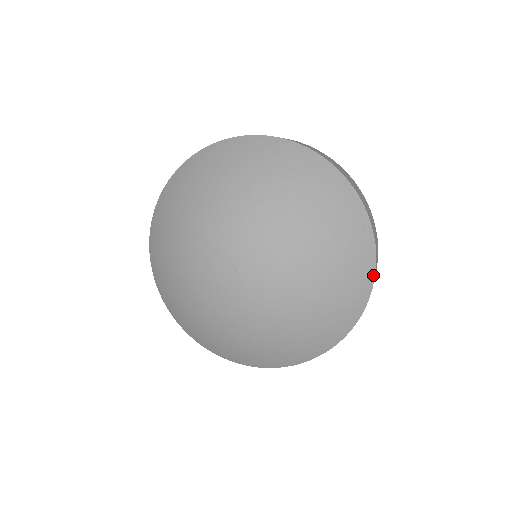
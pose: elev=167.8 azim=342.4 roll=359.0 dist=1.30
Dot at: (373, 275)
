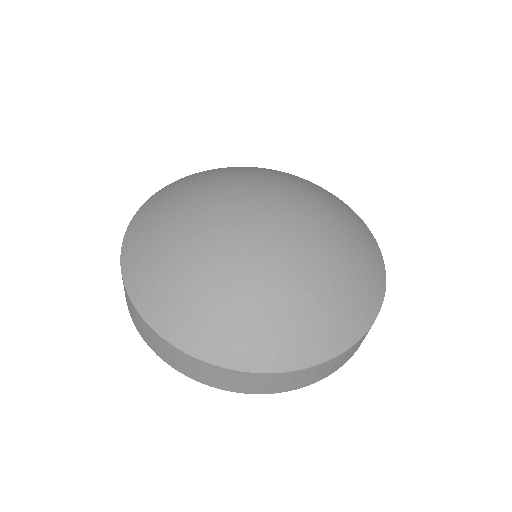
Dot at: (365, 331)
